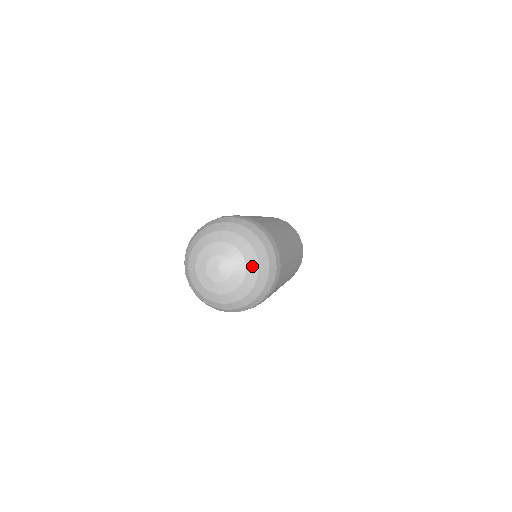
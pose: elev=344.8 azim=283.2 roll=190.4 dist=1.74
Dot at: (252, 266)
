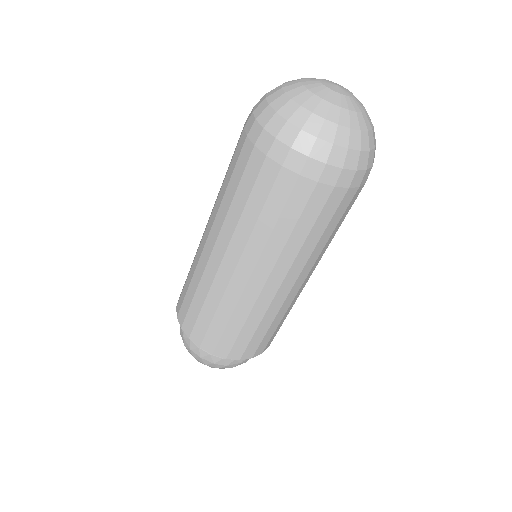
Dot at: occluded
